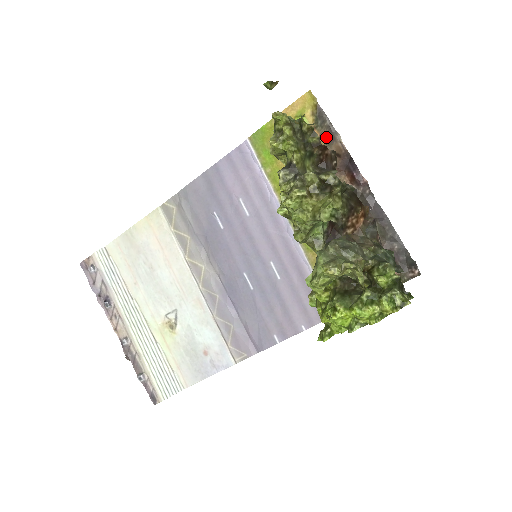
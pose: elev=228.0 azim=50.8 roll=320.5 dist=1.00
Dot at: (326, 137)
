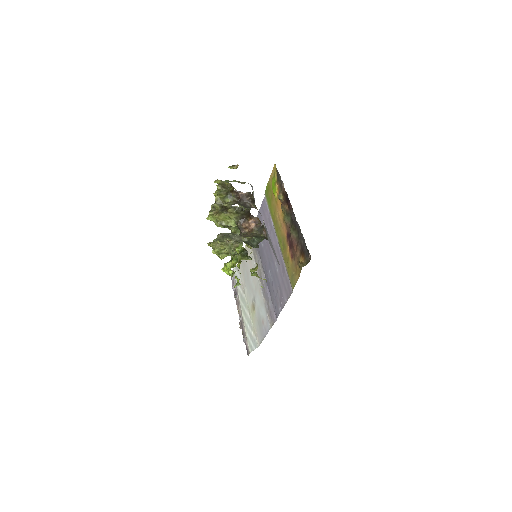
Dot at: (280, 186)
